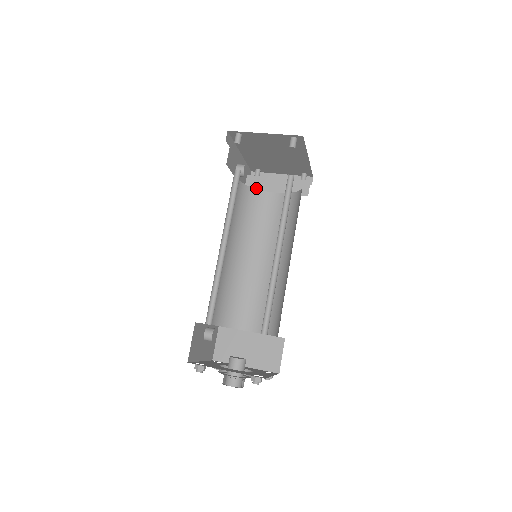
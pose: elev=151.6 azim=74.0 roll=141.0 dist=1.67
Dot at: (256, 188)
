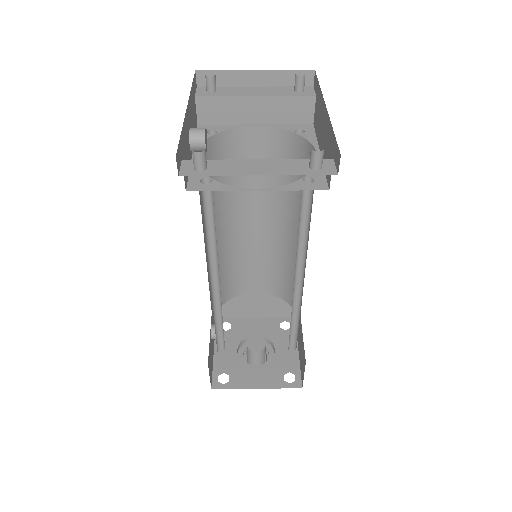
Dot at: (218, 119)
